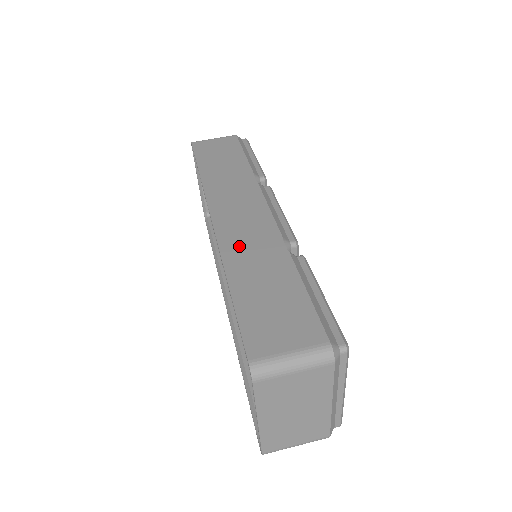
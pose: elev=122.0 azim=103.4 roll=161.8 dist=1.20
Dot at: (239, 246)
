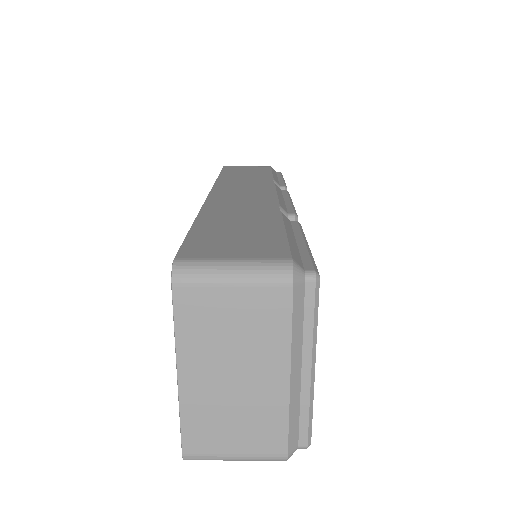
Dot at: (226, 204)
